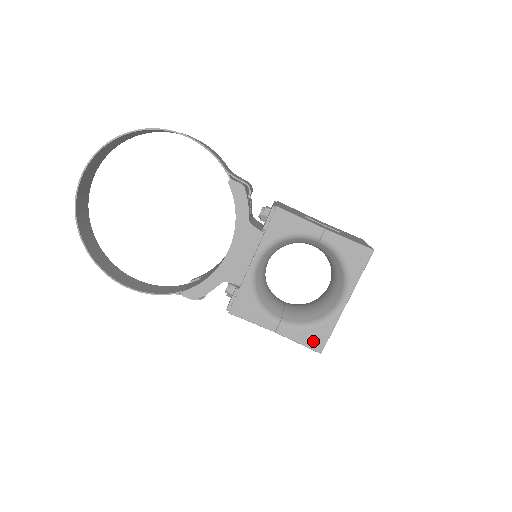
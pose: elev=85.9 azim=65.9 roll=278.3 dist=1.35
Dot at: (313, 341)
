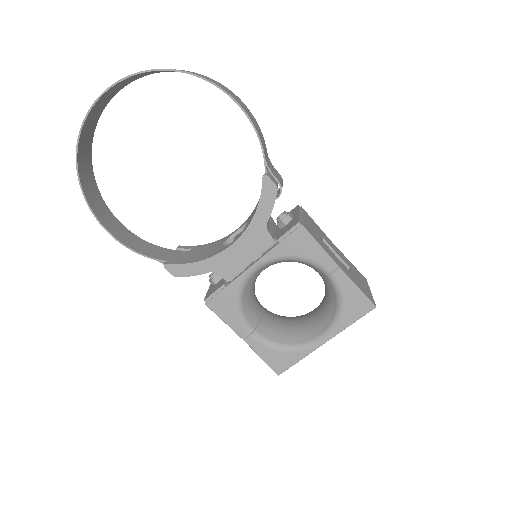
Dot at: (276, 362)
